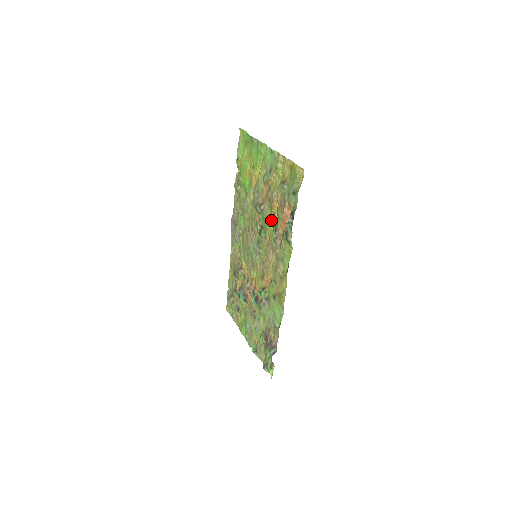
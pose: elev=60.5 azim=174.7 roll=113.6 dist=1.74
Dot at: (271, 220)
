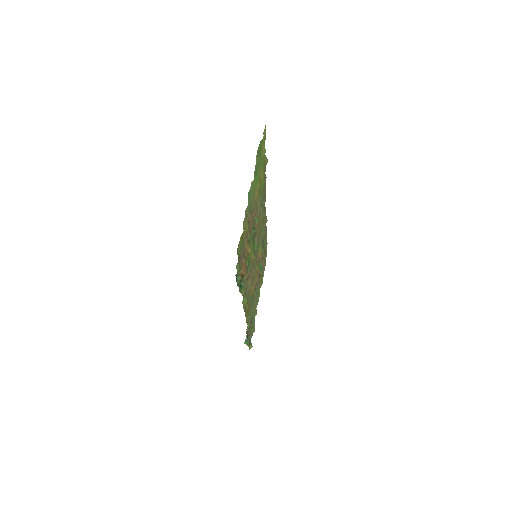
Dot at: occluded
